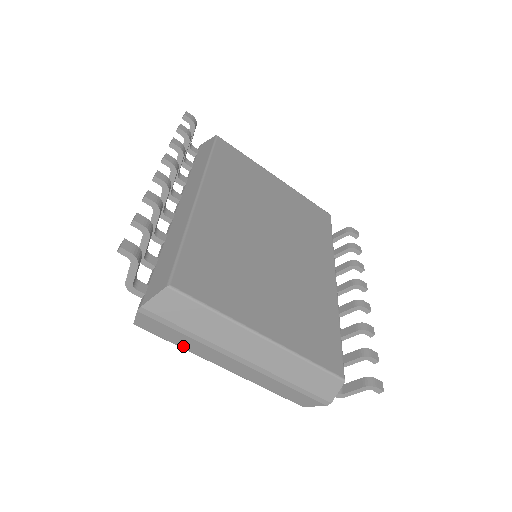
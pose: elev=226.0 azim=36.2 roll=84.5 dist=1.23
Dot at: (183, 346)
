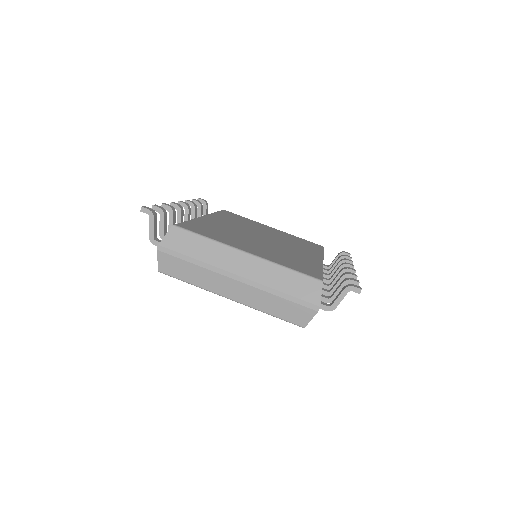
Dot at: (195, 282)
